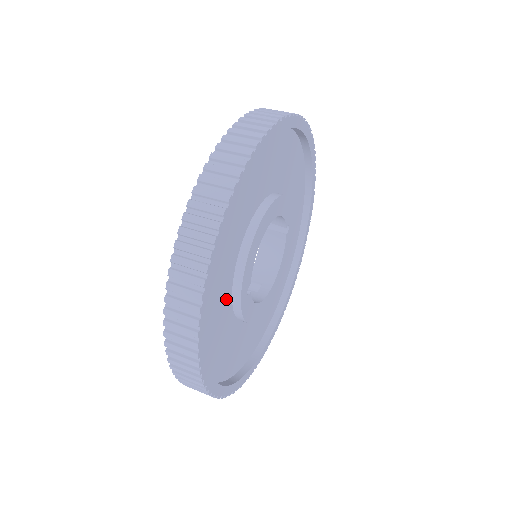
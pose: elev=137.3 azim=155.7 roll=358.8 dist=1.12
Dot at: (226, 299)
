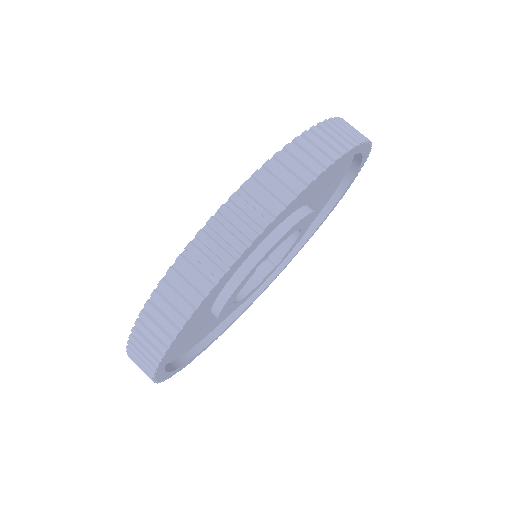
Dot at: (252, 248)
